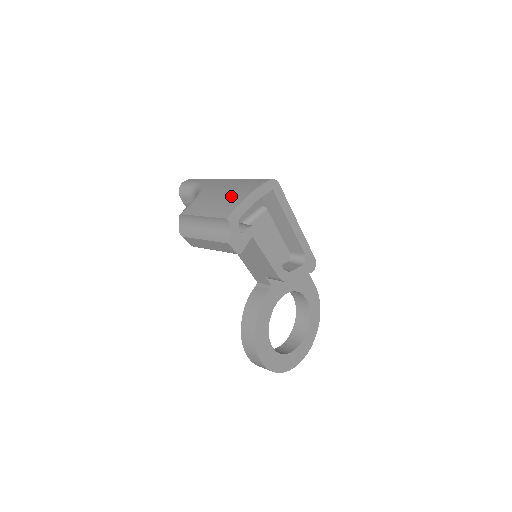
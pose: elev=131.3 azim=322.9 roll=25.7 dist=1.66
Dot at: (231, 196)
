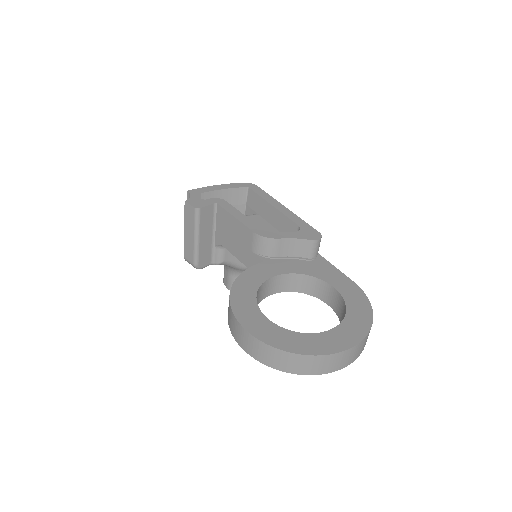
Dot at: occluded
